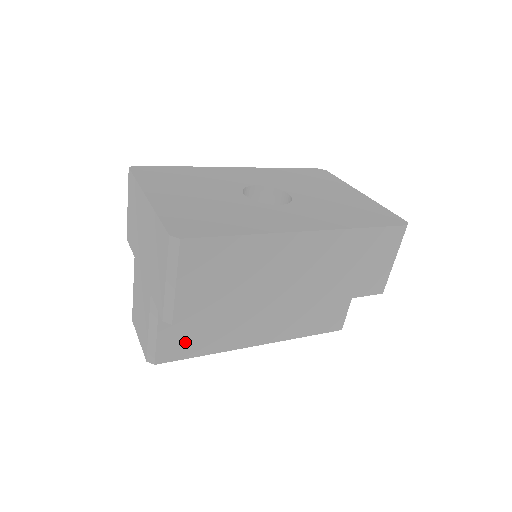
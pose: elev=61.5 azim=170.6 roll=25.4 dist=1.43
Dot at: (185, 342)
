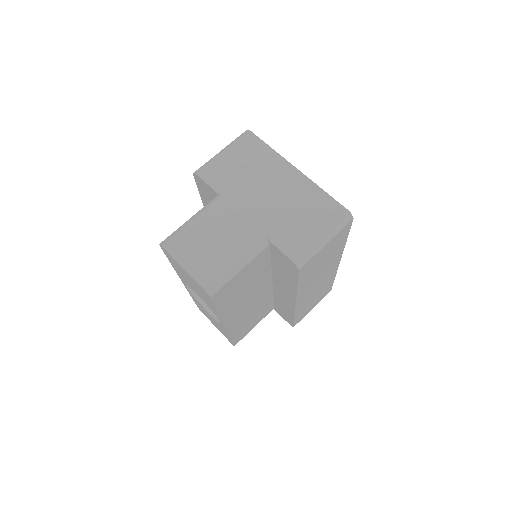
Dot at: (231, 291)
